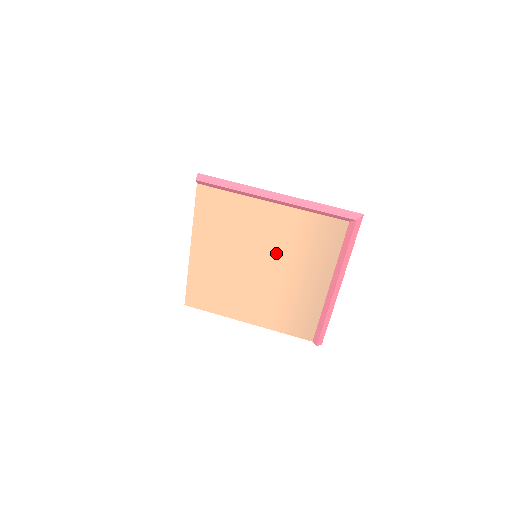
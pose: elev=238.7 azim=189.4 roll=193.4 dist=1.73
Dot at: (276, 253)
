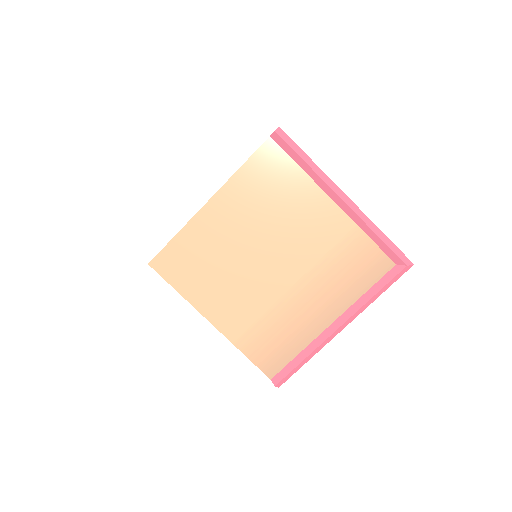
Dot at: (301, 258)
